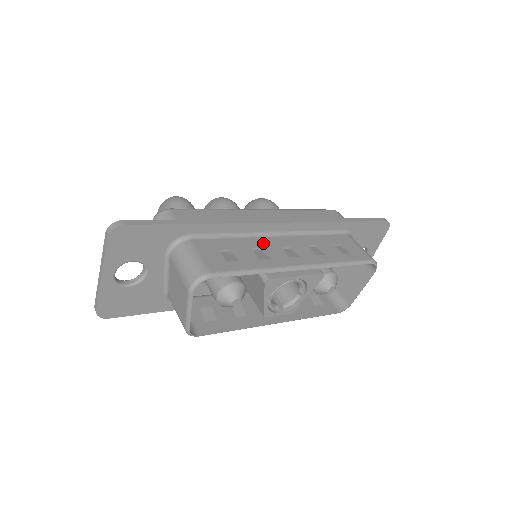
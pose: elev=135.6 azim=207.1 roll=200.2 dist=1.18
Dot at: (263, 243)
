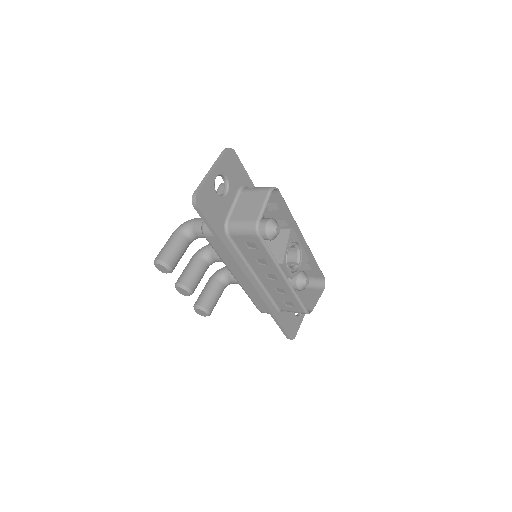
Dot at: occluded
